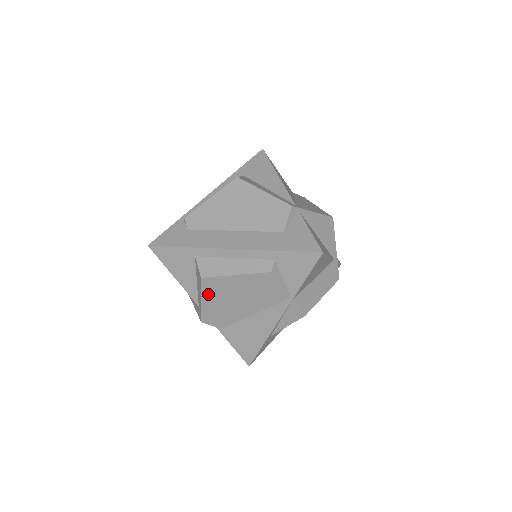
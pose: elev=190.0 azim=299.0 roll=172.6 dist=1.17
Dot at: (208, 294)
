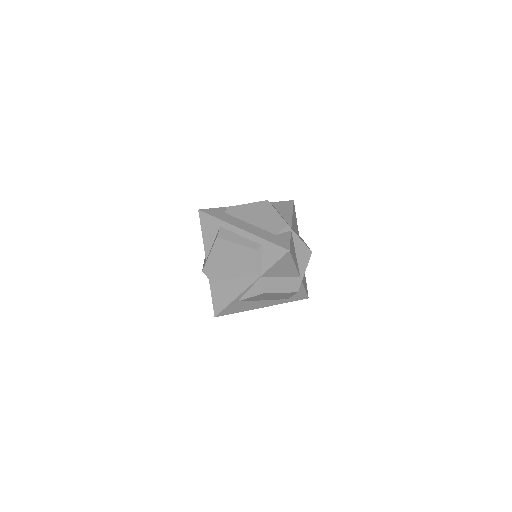
Dot at: (215, 251)
